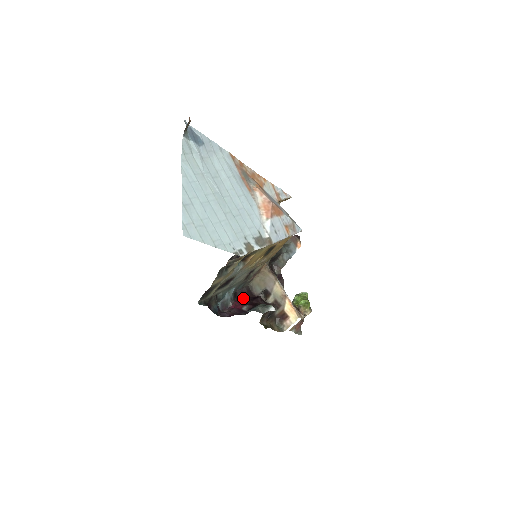
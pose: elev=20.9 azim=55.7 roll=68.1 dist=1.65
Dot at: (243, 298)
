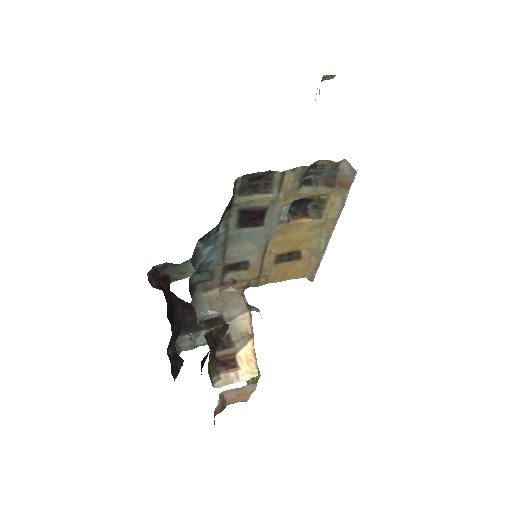
Dot at: occluded
